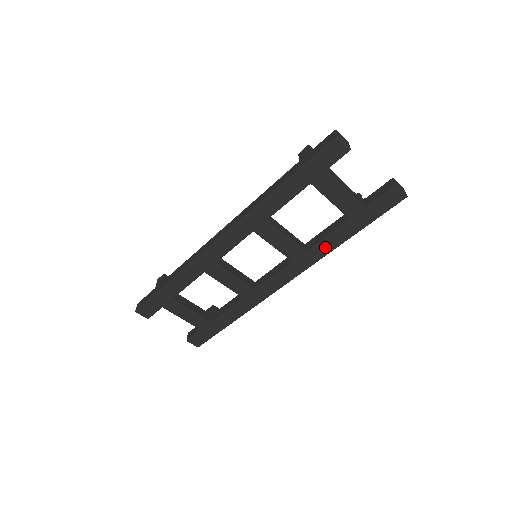
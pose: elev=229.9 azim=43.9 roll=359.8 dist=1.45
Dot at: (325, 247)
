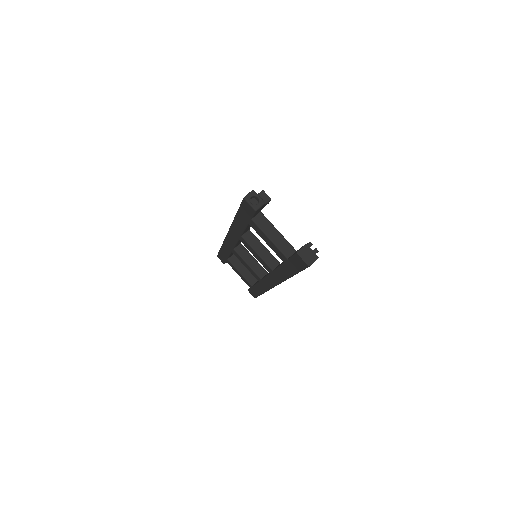
Dot at: (281, 274)
